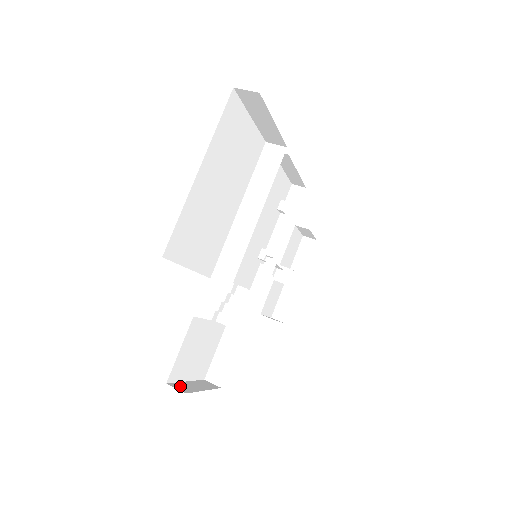
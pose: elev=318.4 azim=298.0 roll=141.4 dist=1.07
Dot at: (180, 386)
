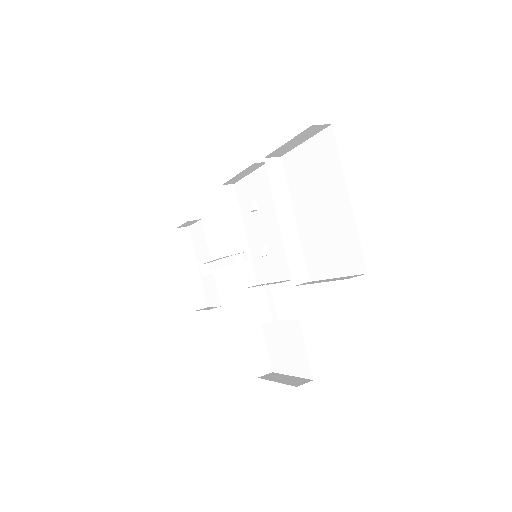
Dot at: (296, 383)
